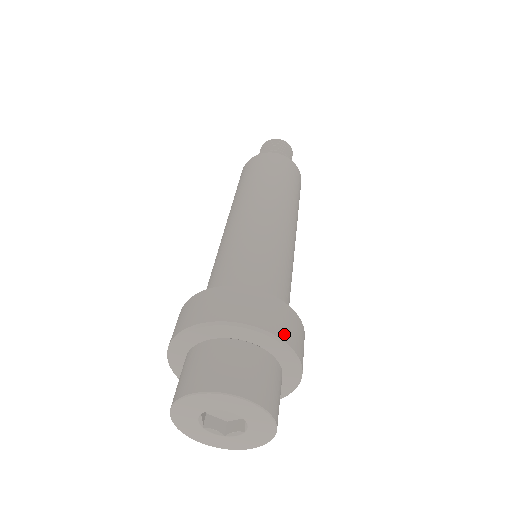
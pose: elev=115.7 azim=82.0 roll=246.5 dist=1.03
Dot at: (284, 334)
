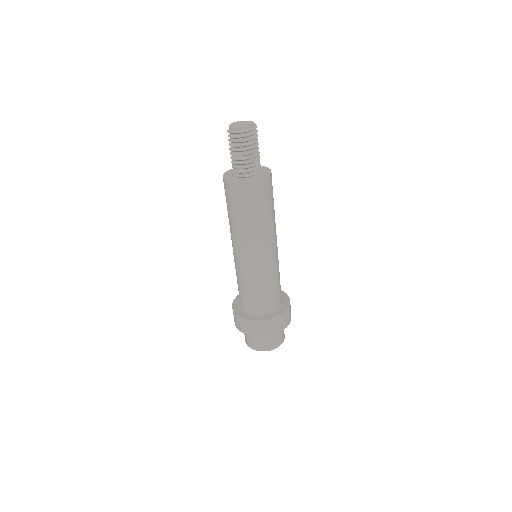
Dot at: (284, 327)
